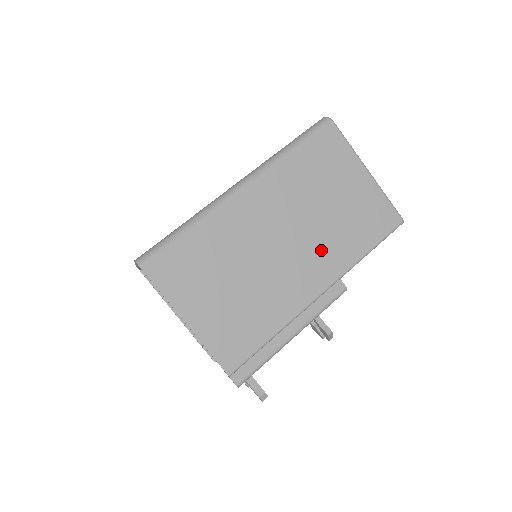
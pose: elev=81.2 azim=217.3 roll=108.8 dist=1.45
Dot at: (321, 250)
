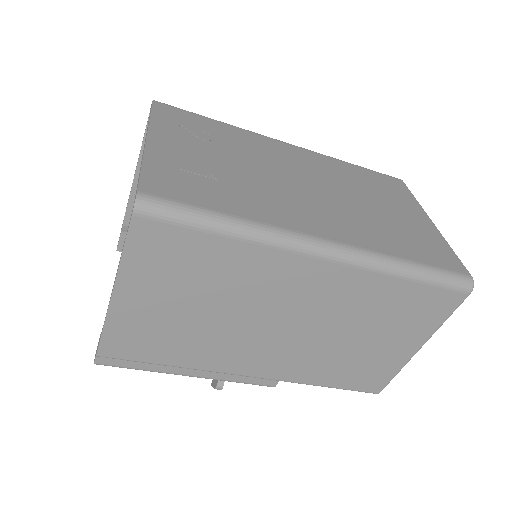
Dot at: (300, 356)
